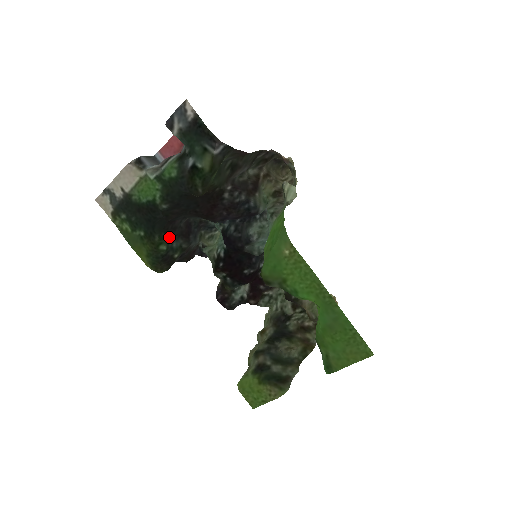
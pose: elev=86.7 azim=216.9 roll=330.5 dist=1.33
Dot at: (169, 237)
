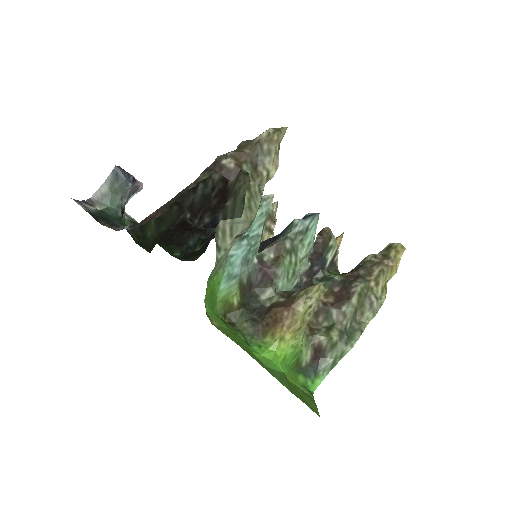
Dot at: (179, 243)
